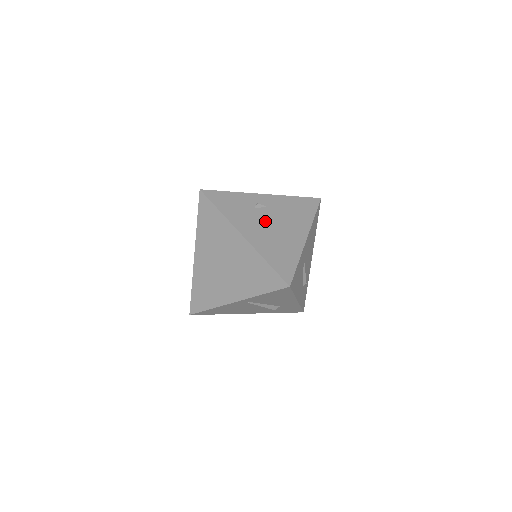
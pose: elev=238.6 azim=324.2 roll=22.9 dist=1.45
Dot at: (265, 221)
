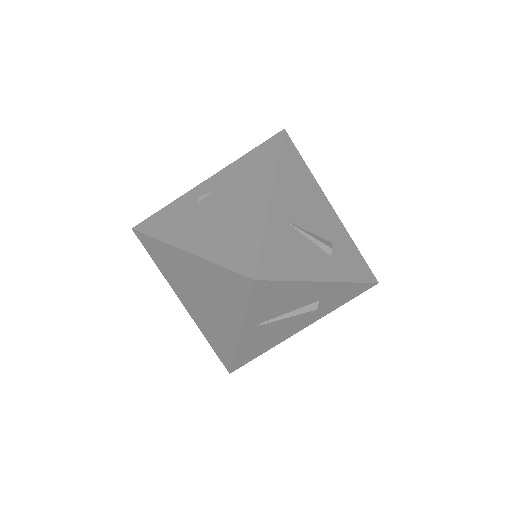
Dot at: (211, 211)
